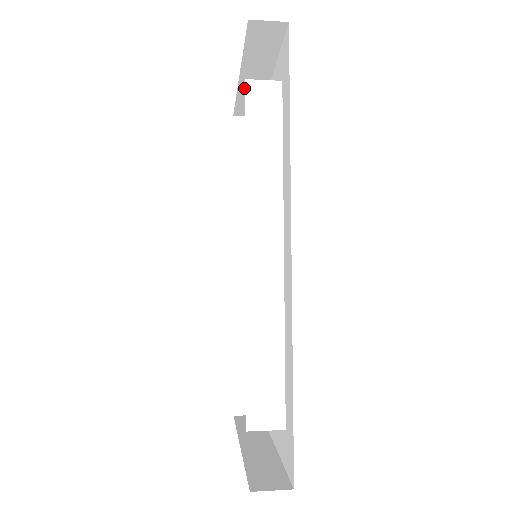
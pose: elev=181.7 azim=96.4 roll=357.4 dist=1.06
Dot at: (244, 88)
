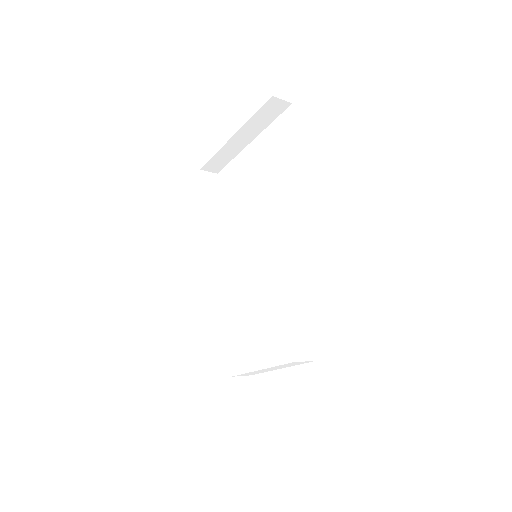
Dot at: (228, 146)
